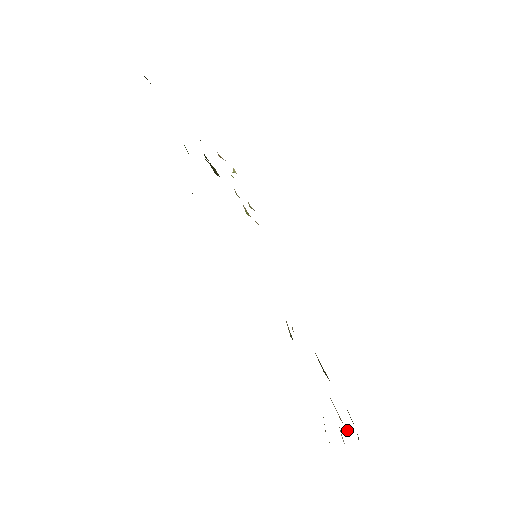
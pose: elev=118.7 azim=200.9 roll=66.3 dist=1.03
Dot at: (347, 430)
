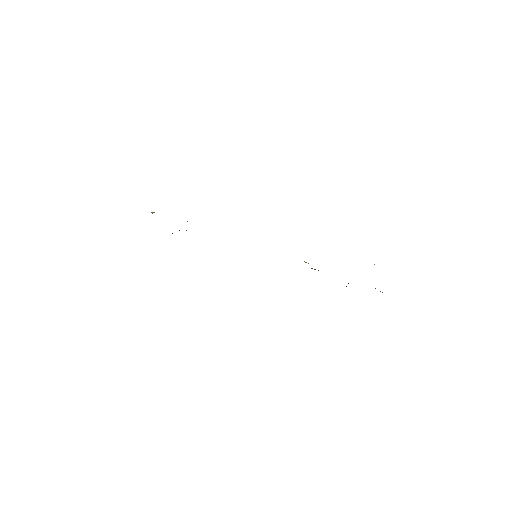
Dot at: occluded
